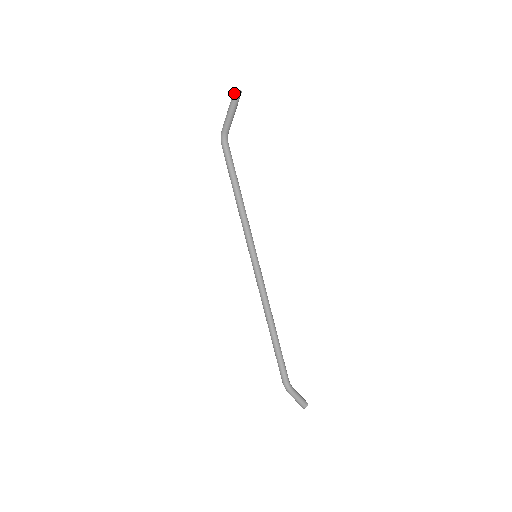
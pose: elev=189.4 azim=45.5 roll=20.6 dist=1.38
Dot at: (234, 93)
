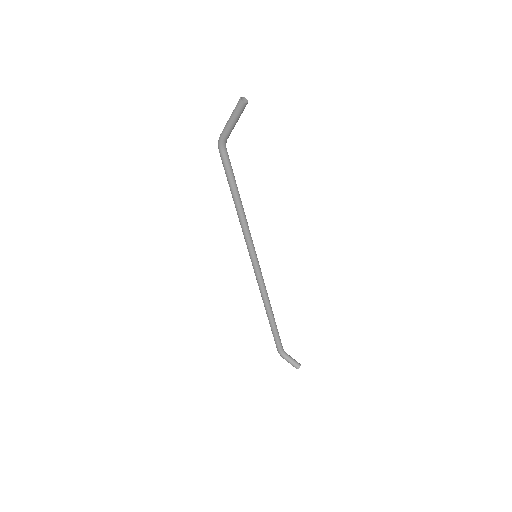
Dot at: (240, 104)
